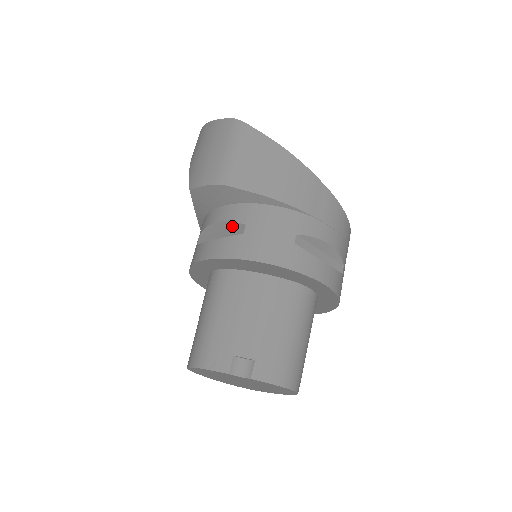
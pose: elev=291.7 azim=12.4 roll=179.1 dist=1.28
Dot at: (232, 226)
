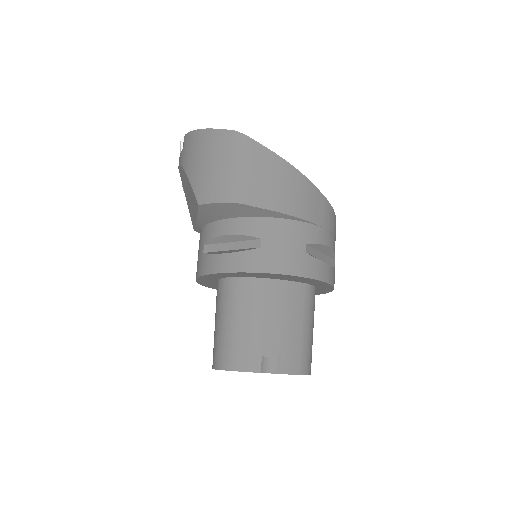
Dot at: (245, 239)
